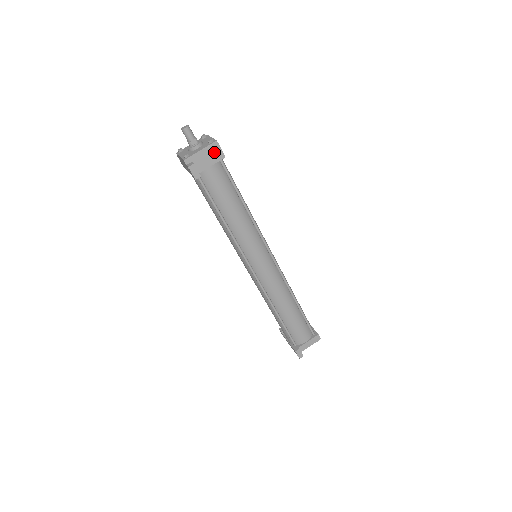
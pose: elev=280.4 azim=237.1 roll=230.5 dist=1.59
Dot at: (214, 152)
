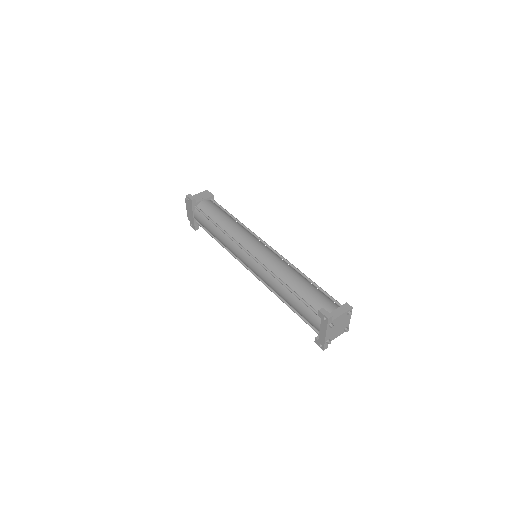
Dot at: (206, 194)
